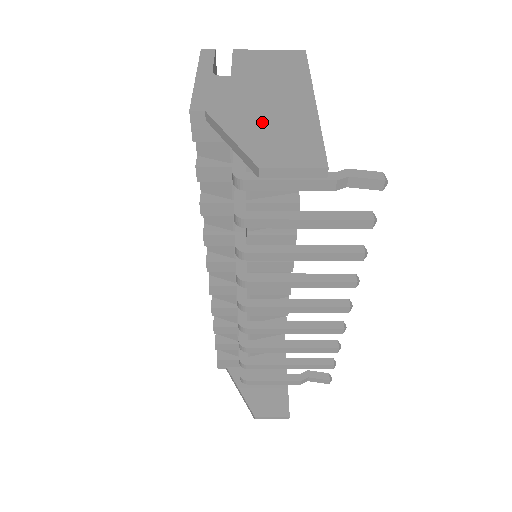
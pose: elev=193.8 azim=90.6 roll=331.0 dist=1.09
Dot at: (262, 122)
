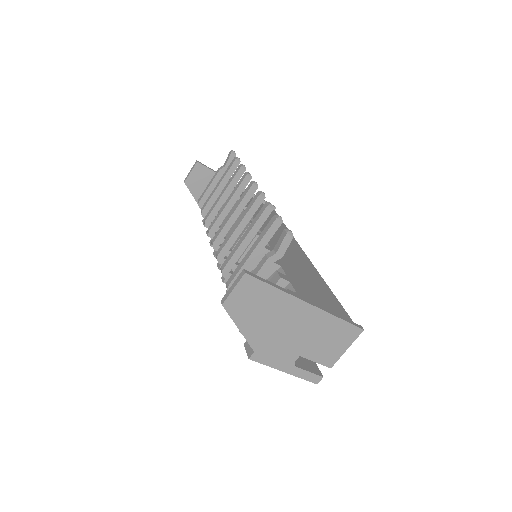
Dot at: occluded
